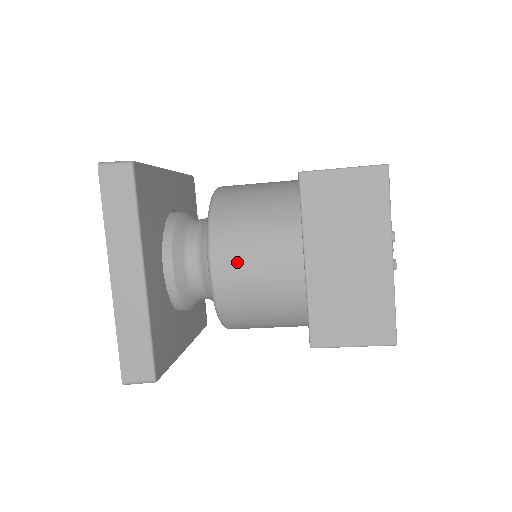
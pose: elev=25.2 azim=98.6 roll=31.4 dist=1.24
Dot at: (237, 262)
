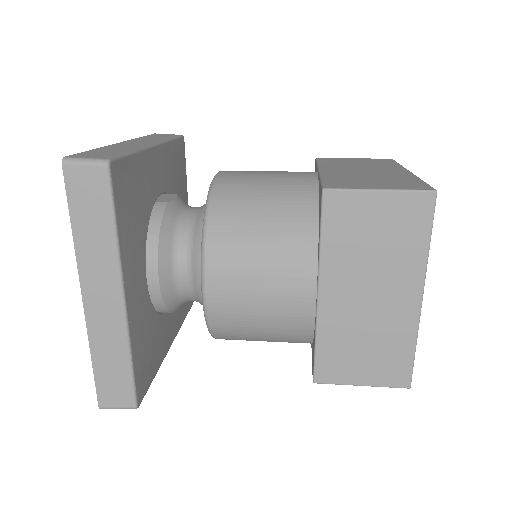
Dot at: (237, 286)
